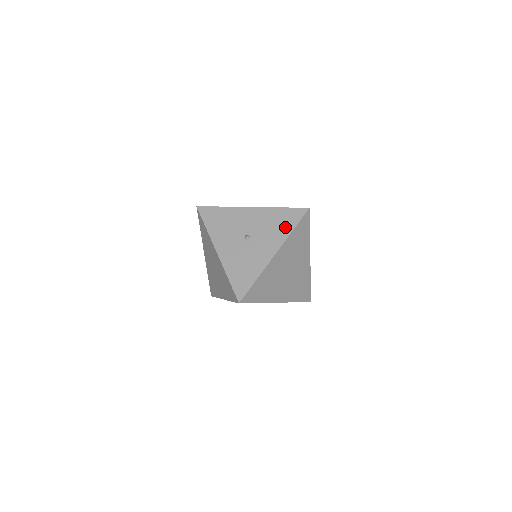
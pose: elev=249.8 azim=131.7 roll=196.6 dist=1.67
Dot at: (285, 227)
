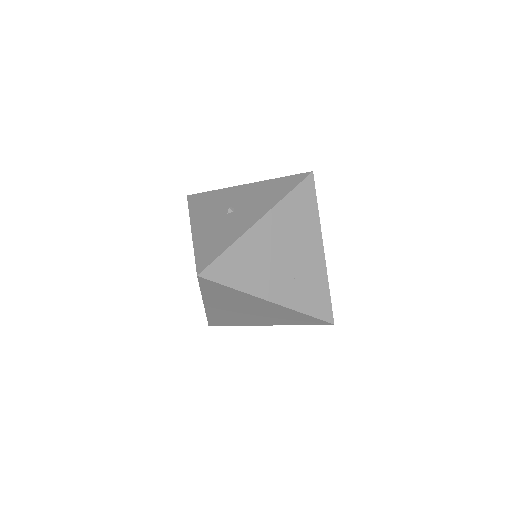
Dot at: (278, 193)
